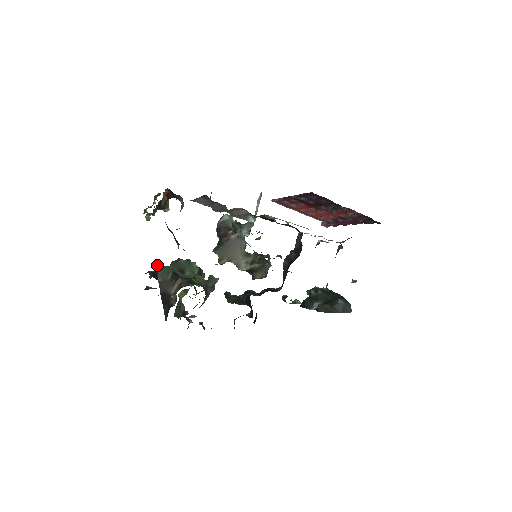
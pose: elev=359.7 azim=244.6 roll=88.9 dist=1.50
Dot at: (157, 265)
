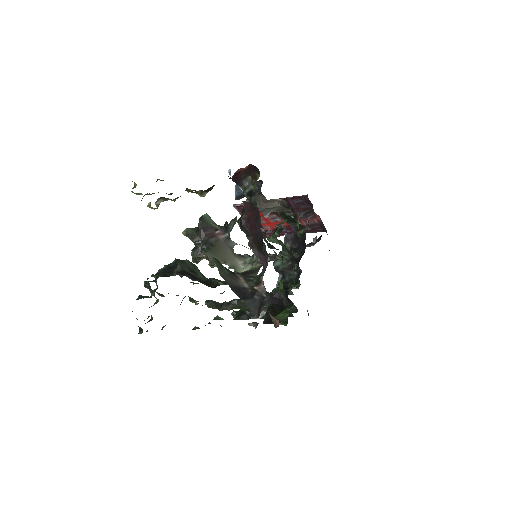
Dot at: occluded
